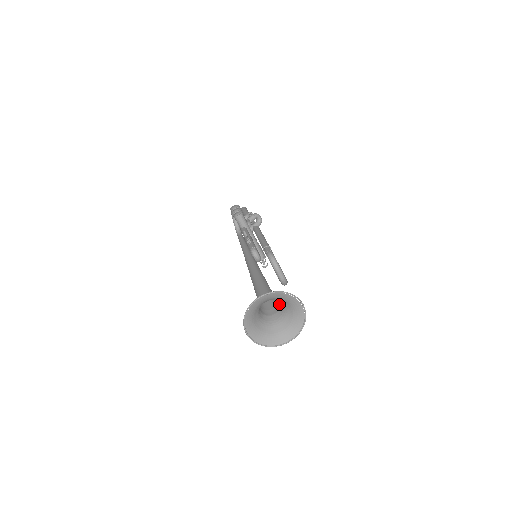
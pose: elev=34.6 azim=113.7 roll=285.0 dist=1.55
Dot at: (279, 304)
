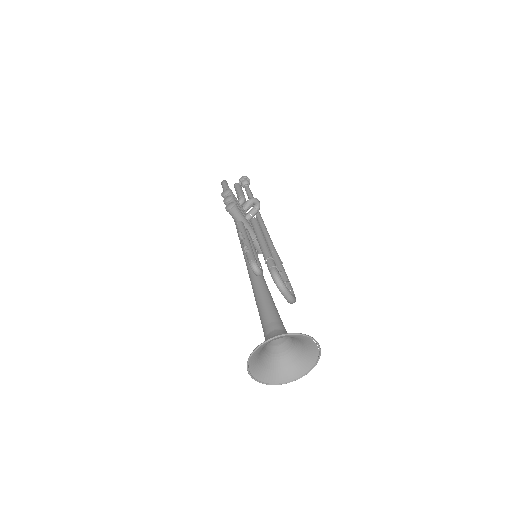
Dot at: occluded
